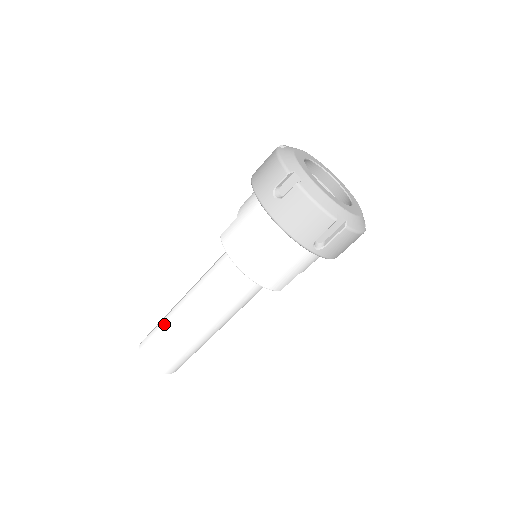
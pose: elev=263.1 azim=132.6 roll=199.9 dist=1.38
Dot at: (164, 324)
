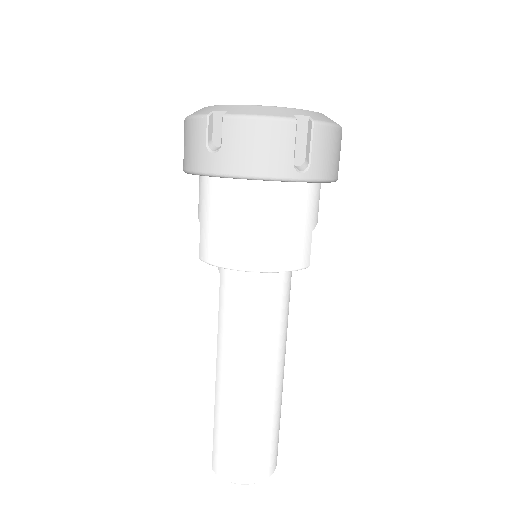
Dot at: (218, 416)
